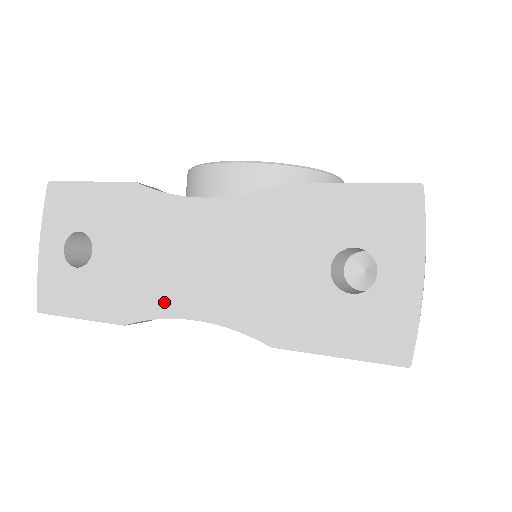
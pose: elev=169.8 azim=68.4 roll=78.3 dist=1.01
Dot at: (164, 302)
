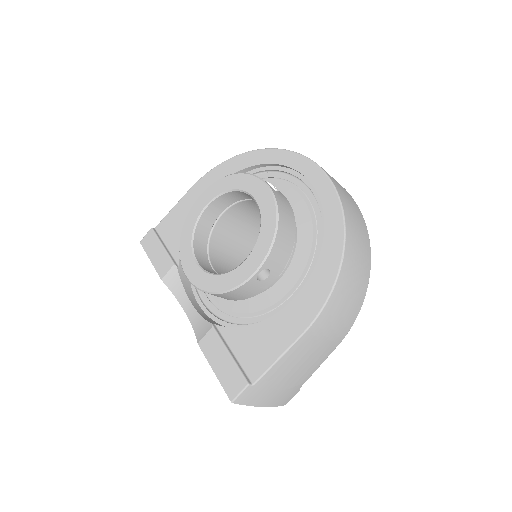
Dot at: occluded
